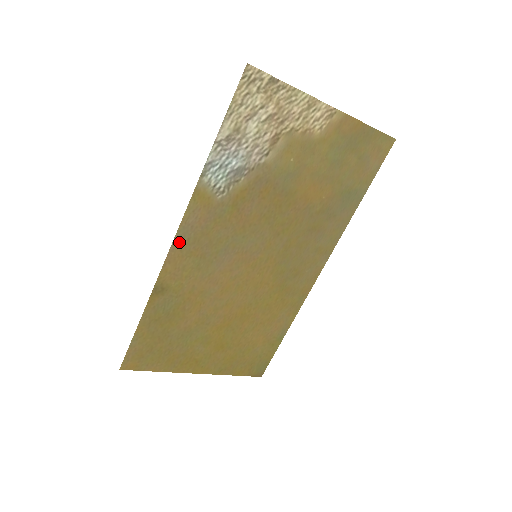
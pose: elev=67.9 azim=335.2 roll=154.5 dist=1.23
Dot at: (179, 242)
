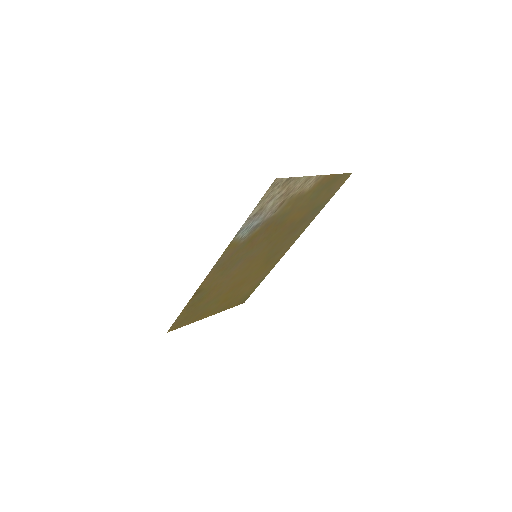
Dot at: (214, 269)
